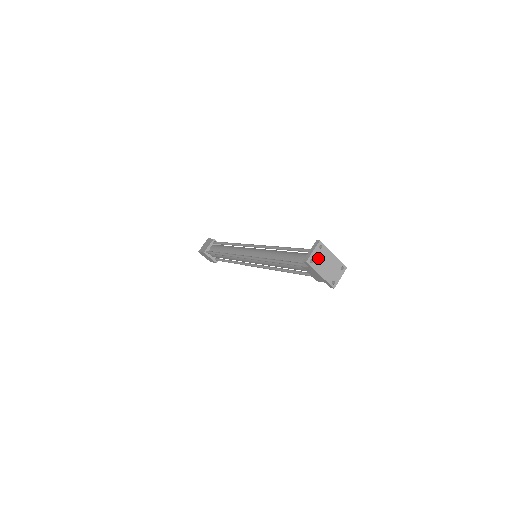
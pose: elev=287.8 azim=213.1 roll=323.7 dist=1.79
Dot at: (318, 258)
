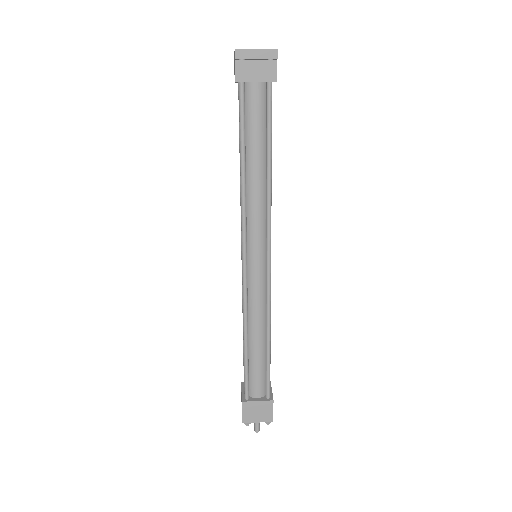
Dot at: occluded
